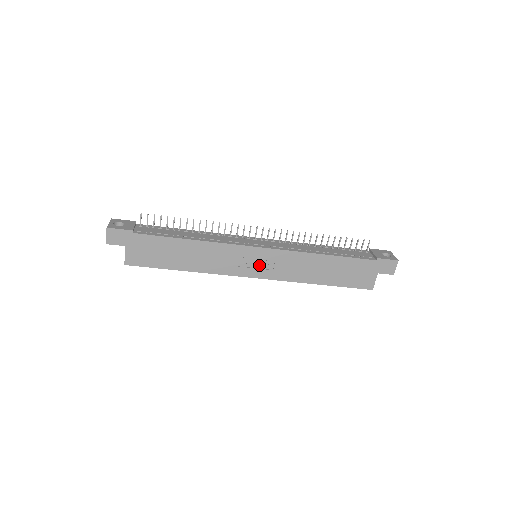
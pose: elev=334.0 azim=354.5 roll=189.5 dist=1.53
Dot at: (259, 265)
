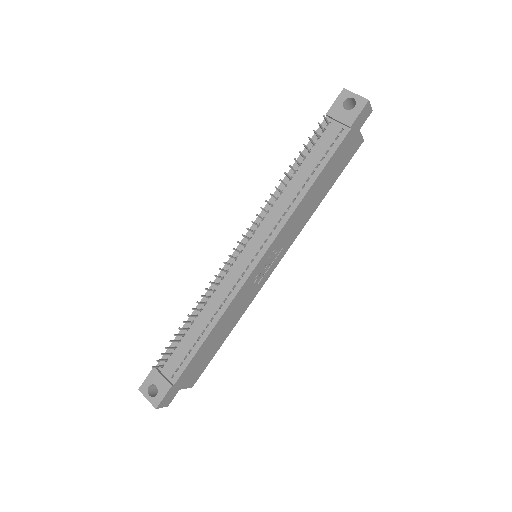
Dot at: (270, 262)
